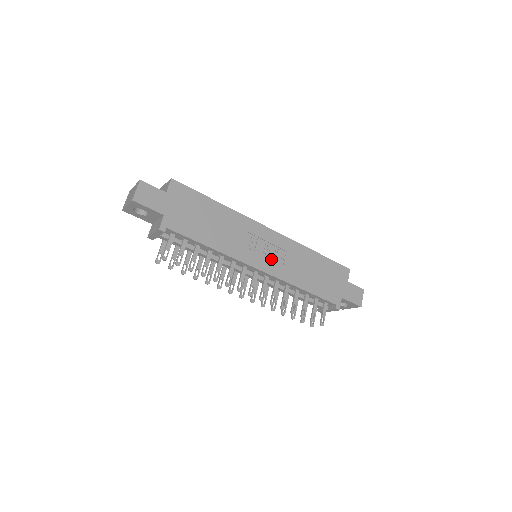
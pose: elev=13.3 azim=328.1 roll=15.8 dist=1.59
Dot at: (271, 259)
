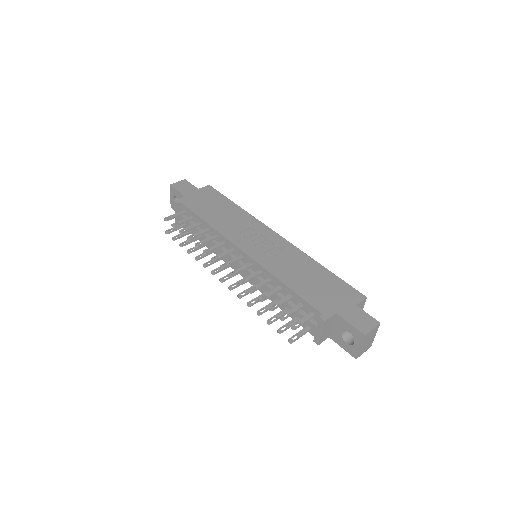
Dot at: (262, 251)
